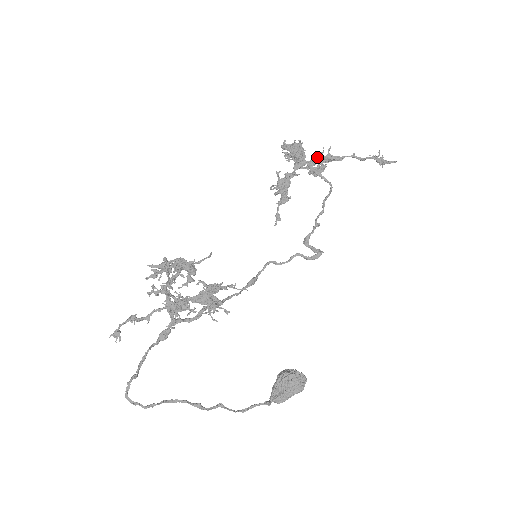
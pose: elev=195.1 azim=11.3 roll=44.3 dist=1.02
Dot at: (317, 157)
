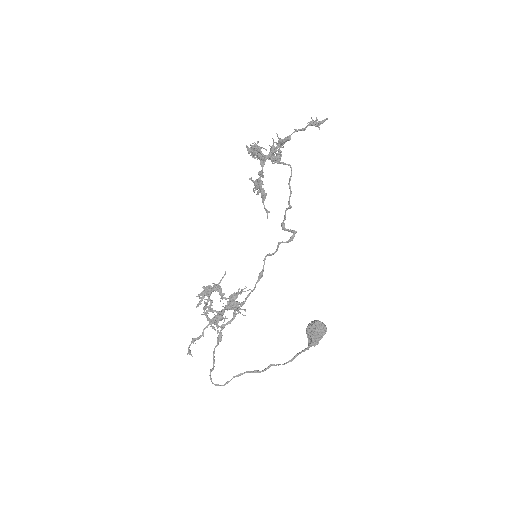
Dot at: (271, 148)
